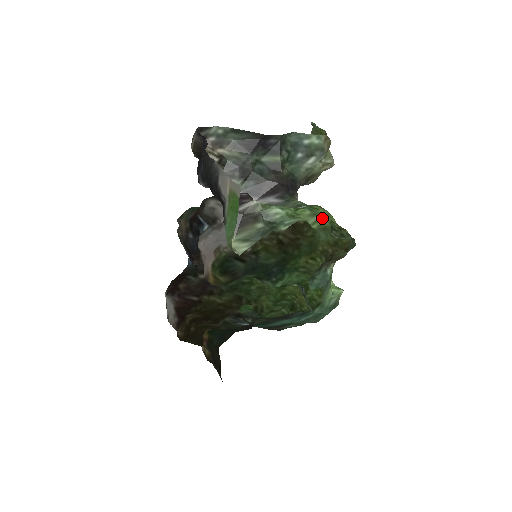
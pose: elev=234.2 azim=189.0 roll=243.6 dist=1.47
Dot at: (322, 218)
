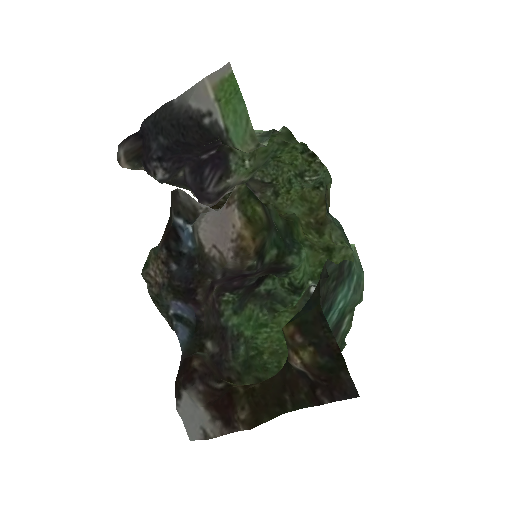
Dot at: (293, 144)
